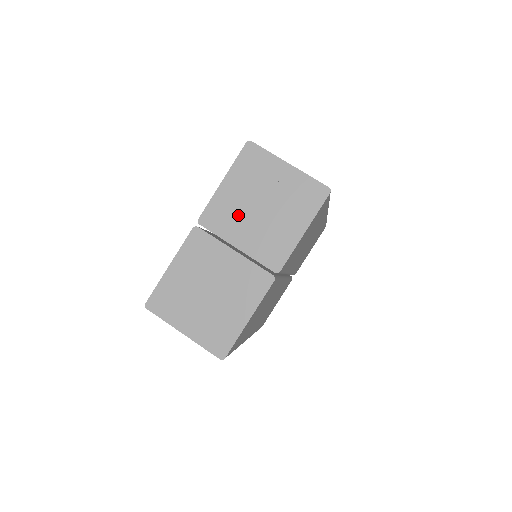
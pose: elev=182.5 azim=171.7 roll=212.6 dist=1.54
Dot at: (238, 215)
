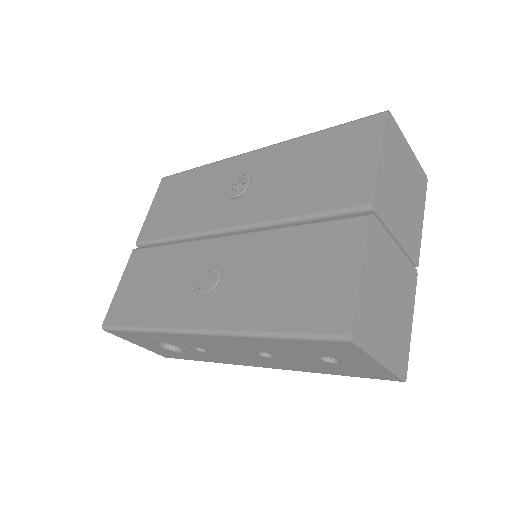
Dot at: (394, 200)
